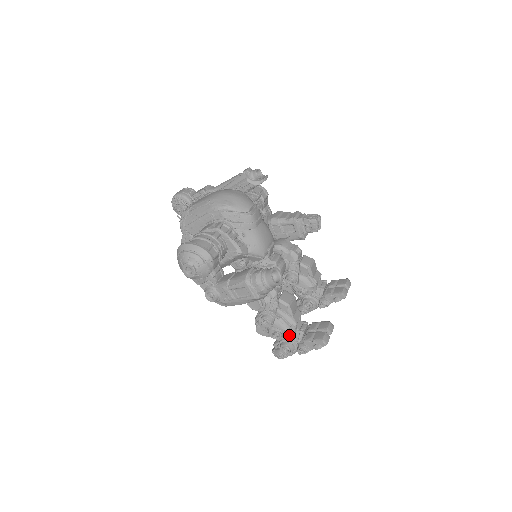
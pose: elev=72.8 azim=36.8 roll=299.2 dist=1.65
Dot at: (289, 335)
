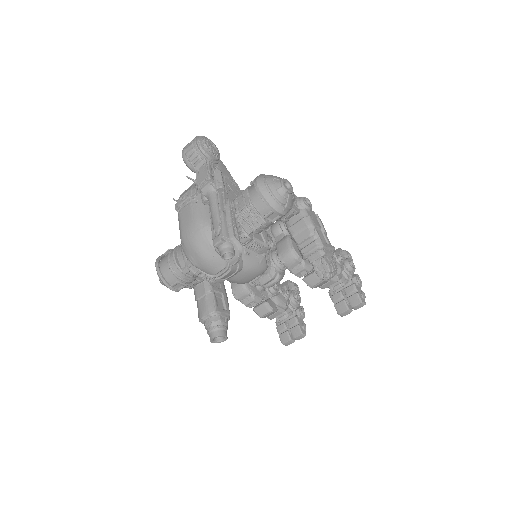
Dot at: occluded
